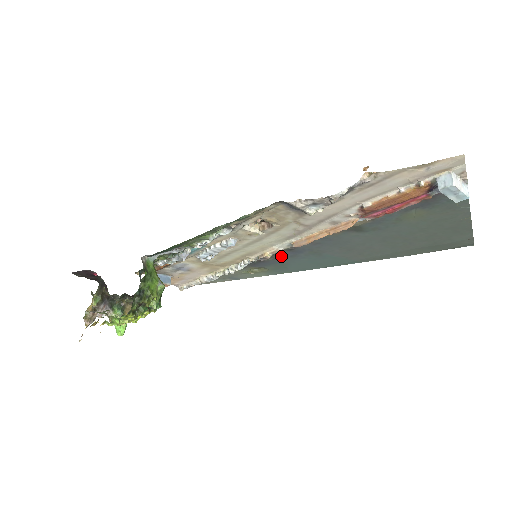
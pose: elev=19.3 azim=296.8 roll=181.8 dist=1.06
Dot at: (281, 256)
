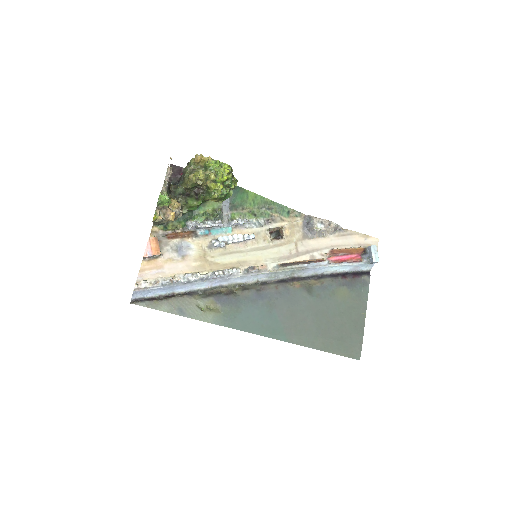
Dot at: (246, 296)
